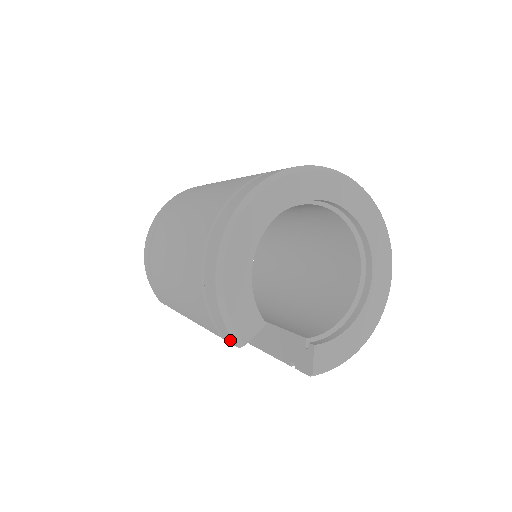
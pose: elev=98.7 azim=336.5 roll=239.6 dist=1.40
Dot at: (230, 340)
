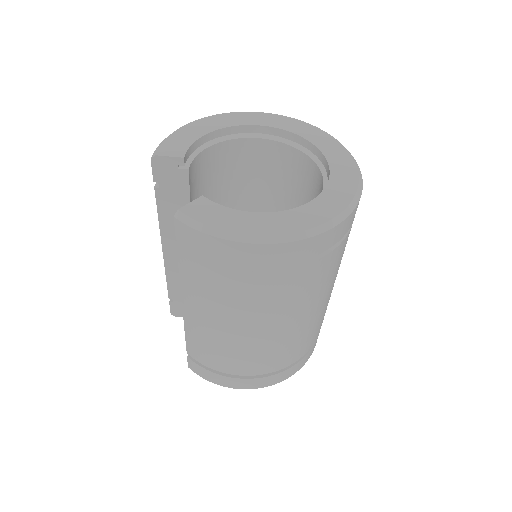
Dot at: occluded
